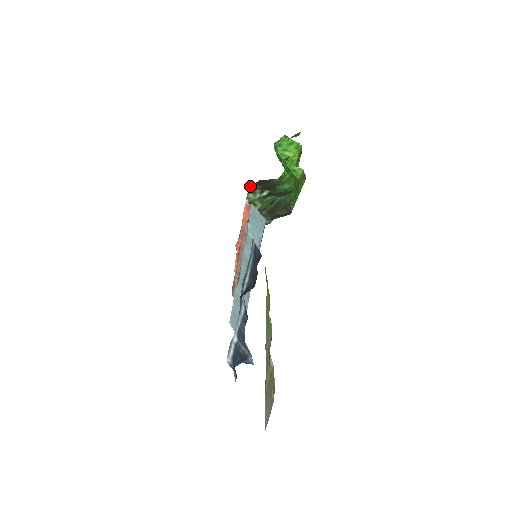
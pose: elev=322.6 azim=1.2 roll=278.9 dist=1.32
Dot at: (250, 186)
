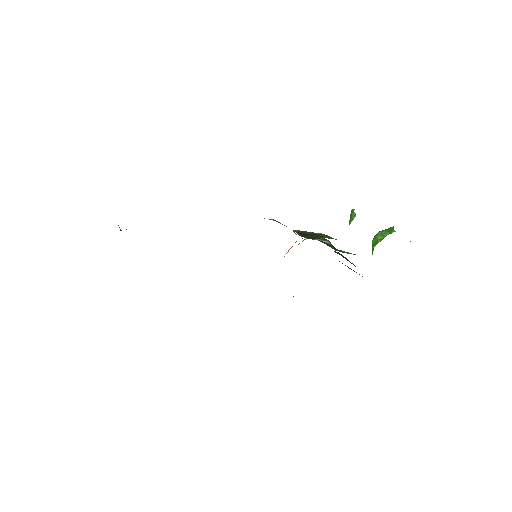
Dot at: occluded
